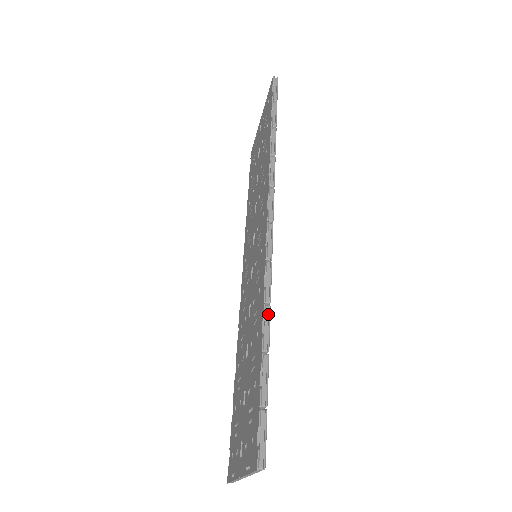
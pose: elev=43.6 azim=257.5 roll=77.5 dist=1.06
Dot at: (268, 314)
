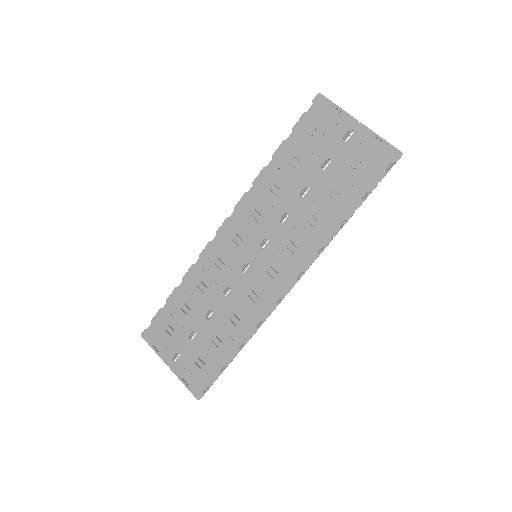
Dot at: (248, 340)
